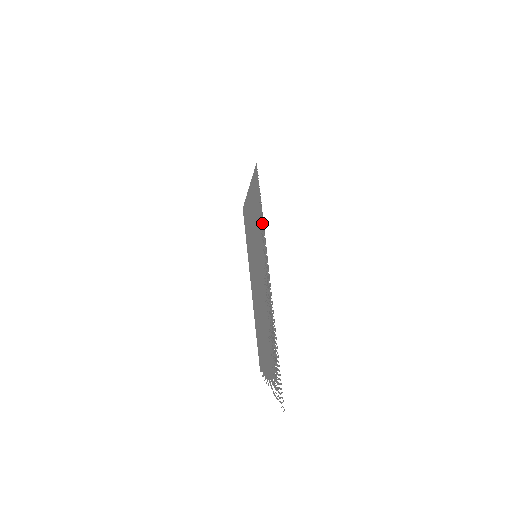
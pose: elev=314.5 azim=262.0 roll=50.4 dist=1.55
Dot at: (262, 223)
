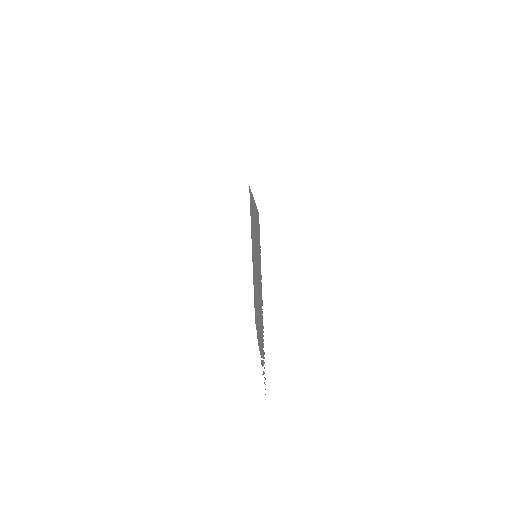
Dot at: (260, 262)
